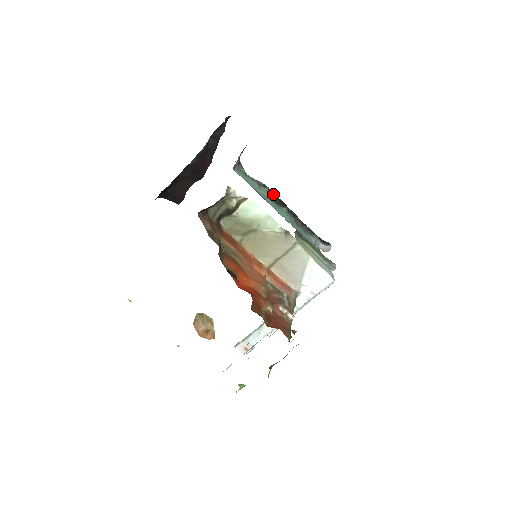
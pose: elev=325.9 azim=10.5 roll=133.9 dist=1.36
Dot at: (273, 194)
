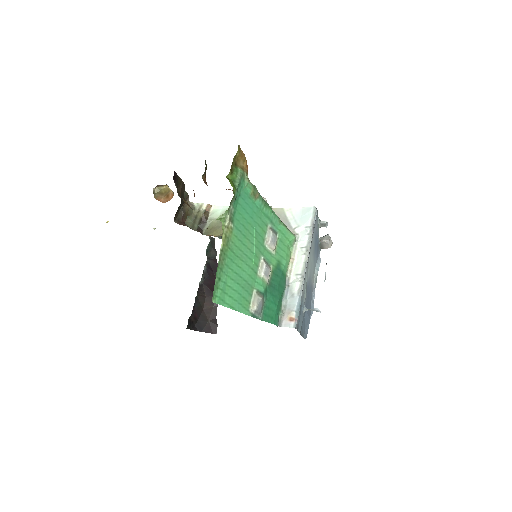
Dot at: occluded
